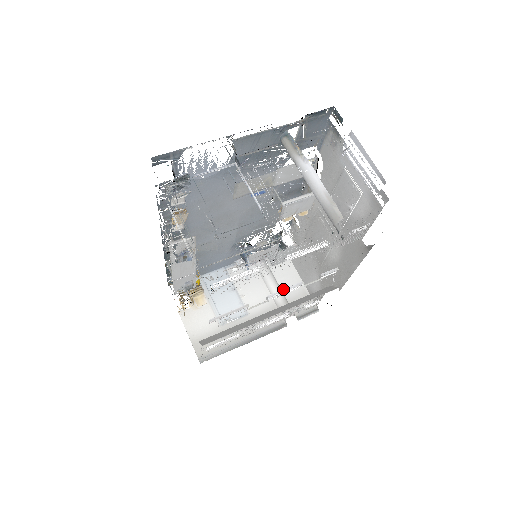
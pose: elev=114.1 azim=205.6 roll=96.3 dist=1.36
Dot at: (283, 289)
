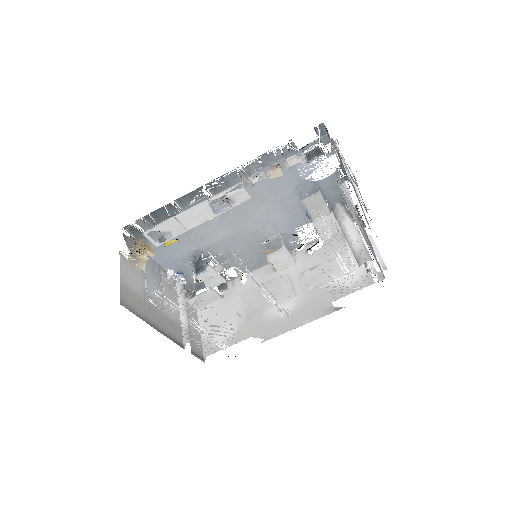
Dot at: occluded
